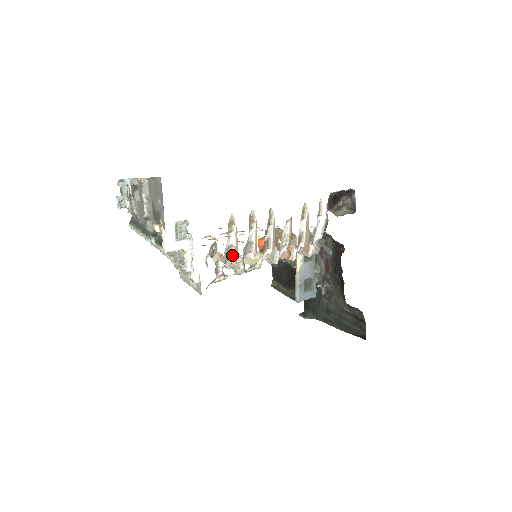
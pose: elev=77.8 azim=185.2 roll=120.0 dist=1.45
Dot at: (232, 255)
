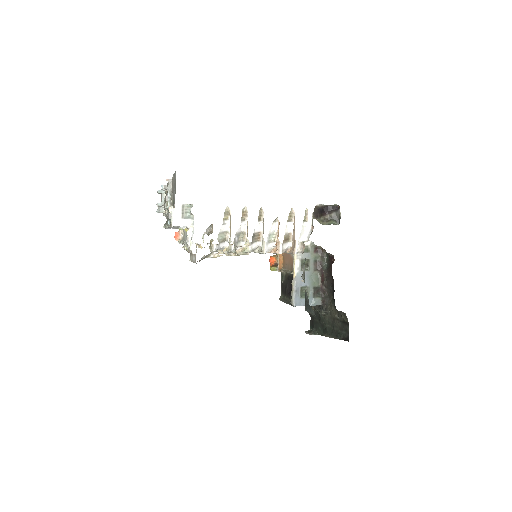
Dot at: (227, 240)
